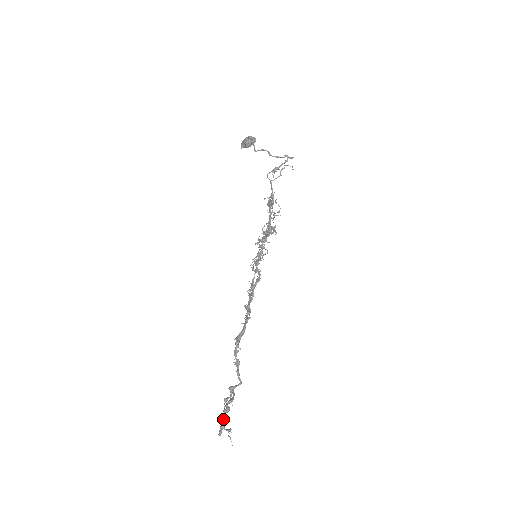
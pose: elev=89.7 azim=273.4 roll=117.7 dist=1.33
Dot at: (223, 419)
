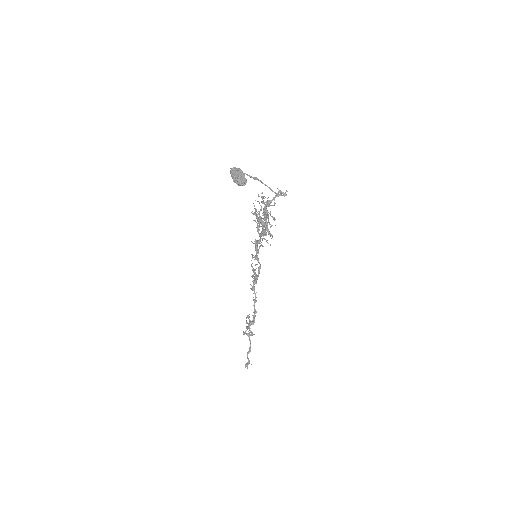
Dot at: occluded
